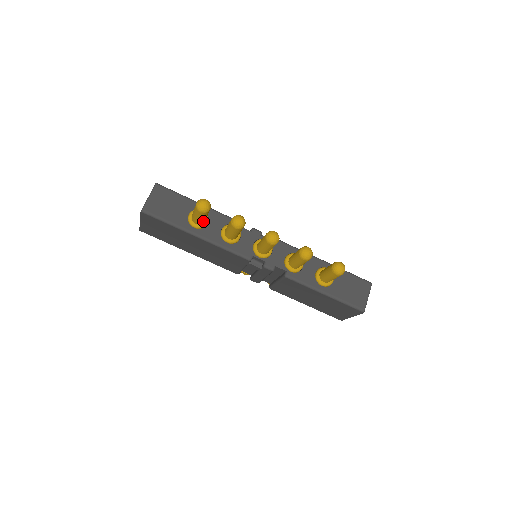
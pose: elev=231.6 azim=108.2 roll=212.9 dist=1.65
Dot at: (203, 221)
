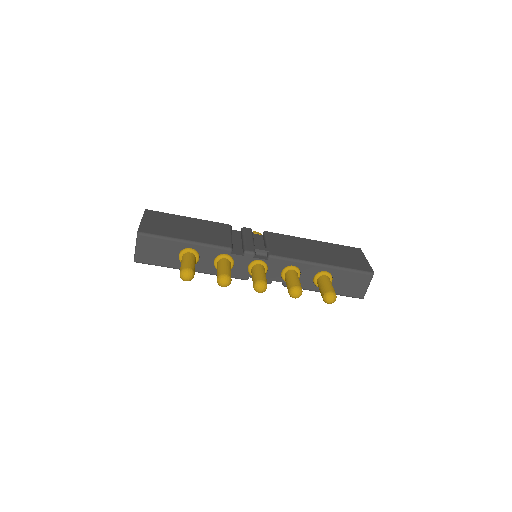
Dot at: occluded
